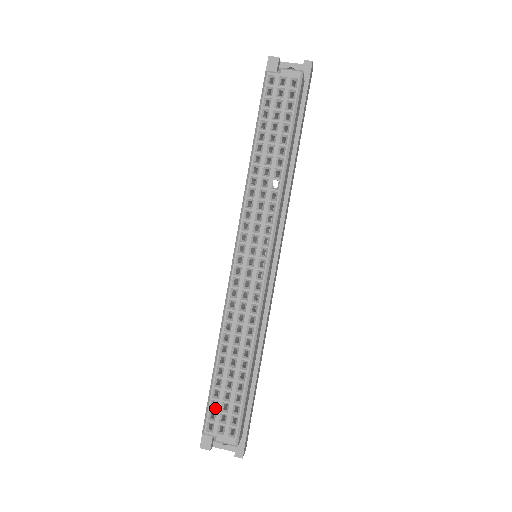
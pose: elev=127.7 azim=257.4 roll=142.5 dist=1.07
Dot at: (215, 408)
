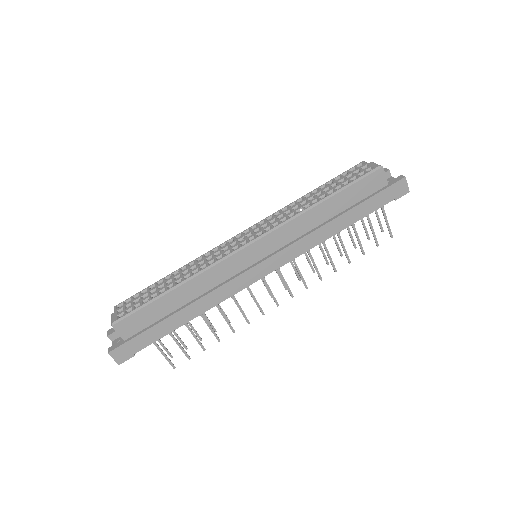
Dot at: (134, 299)
